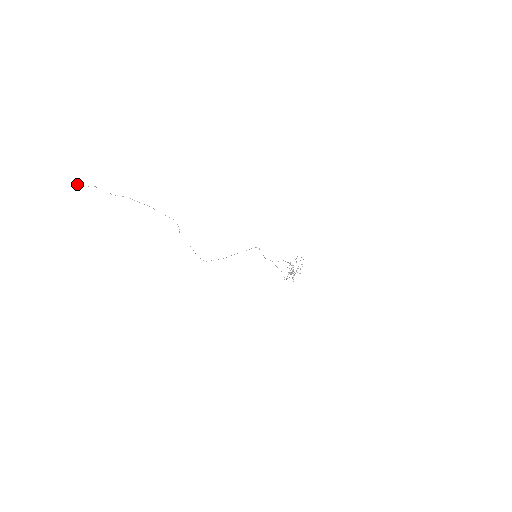
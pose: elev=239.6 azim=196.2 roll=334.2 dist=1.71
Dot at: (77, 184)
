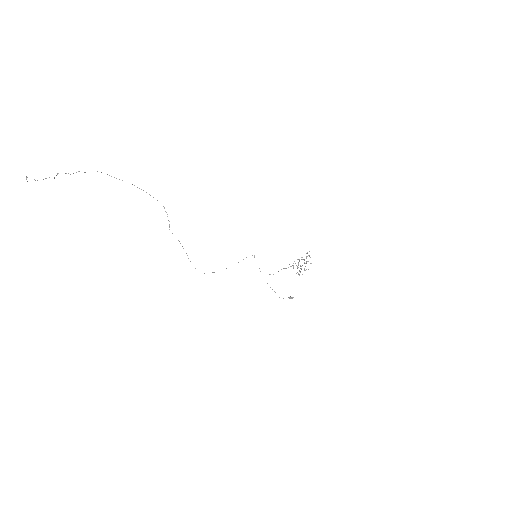
Dot at: occluded
